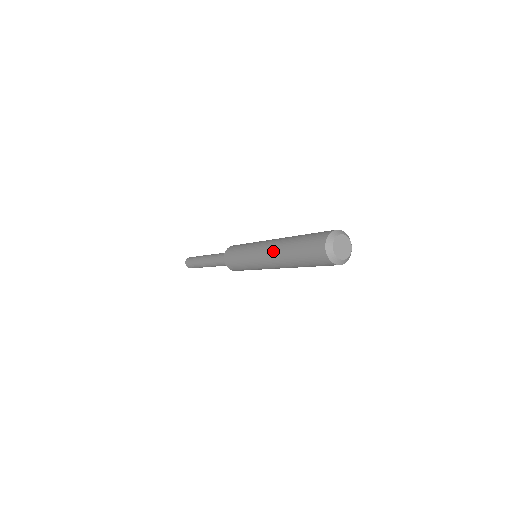
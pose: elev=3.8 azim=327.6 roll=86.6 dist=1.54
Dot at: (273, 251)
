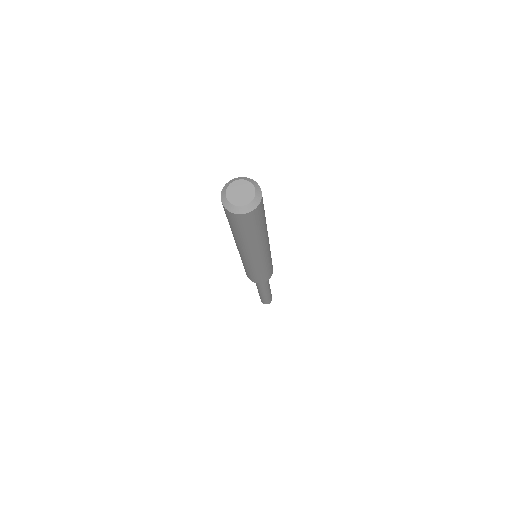
Dot at: occluded
